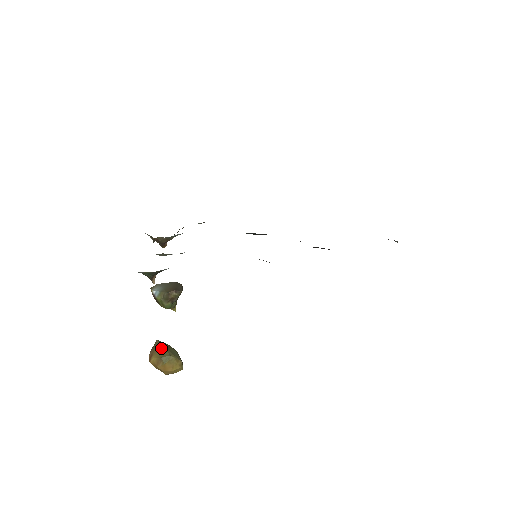
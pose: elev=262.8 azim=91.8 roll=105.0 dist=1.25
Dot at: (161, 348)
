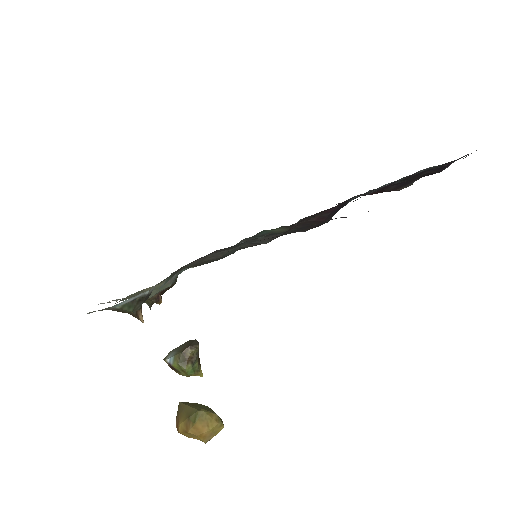
Dot at: (186, 408)
